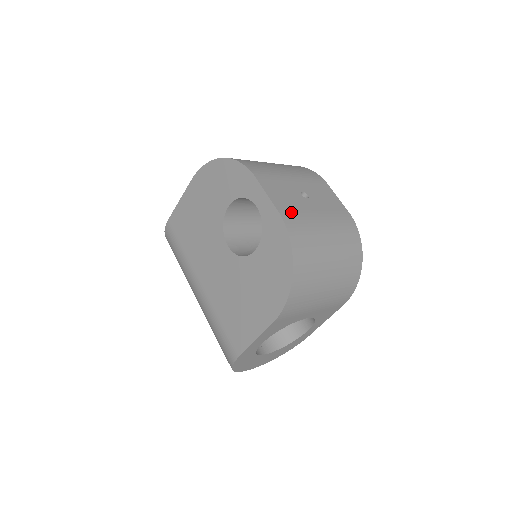
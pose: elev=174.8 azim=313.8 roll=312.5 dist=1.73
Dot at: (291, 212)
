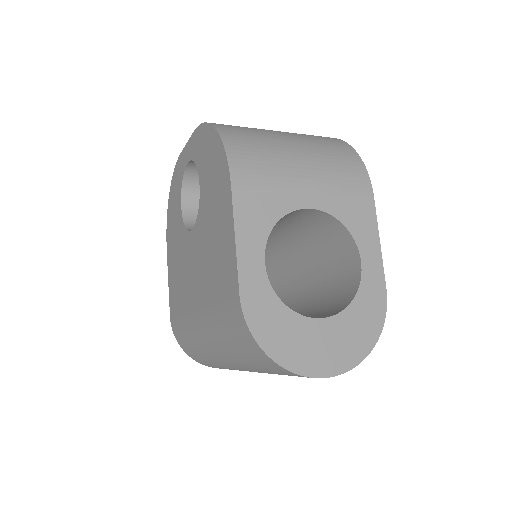
Dot at: occluded
